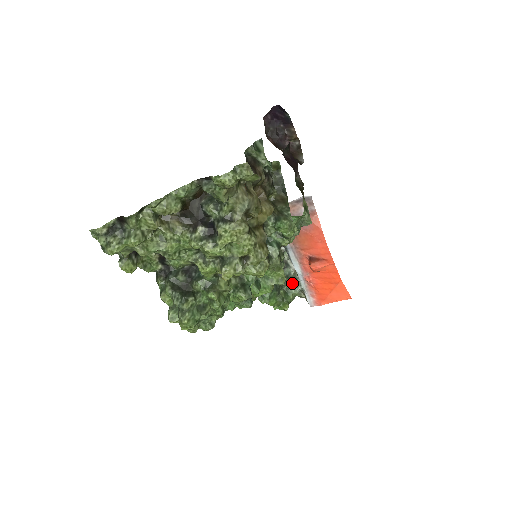
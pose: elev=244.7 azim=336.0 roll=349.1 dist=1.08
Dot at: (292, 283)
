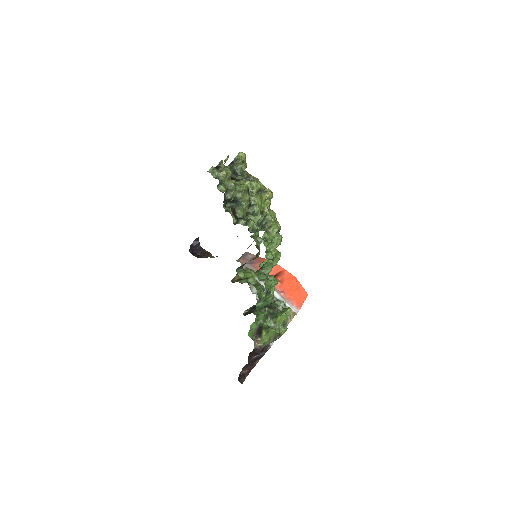
Dot at: (277, 304)
